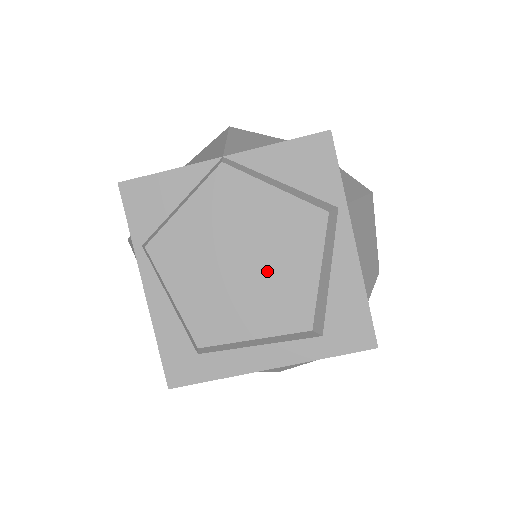
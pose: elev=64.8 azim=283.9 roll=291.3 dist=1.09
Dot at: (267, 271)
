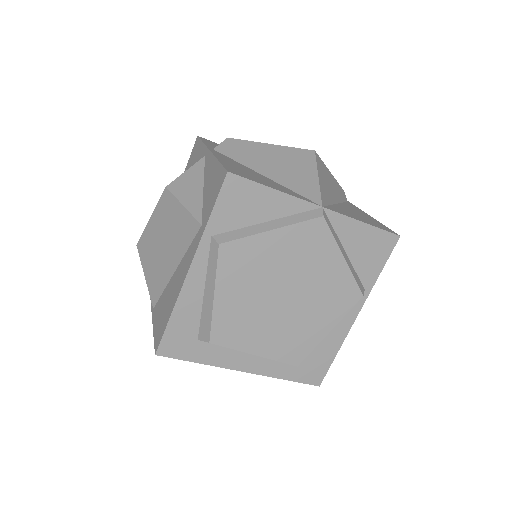
Dot at: (297, 313)
